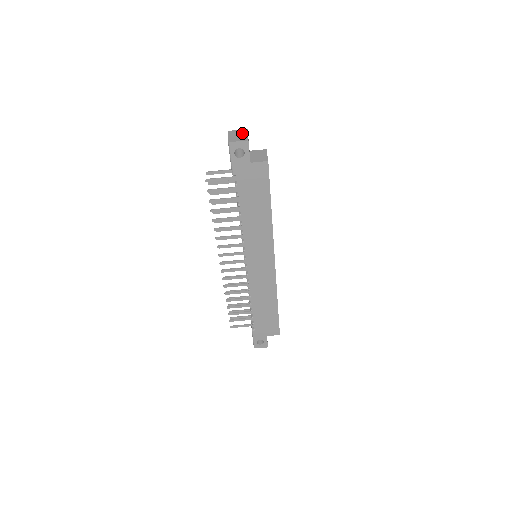
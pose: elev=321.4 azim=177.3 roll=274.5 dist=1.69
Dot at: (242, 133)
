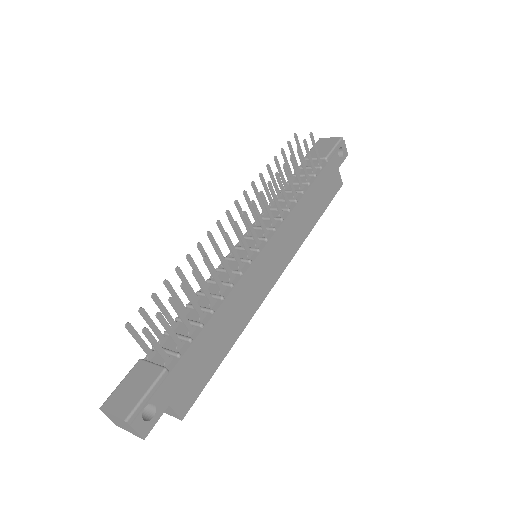
Dot at: occluded
